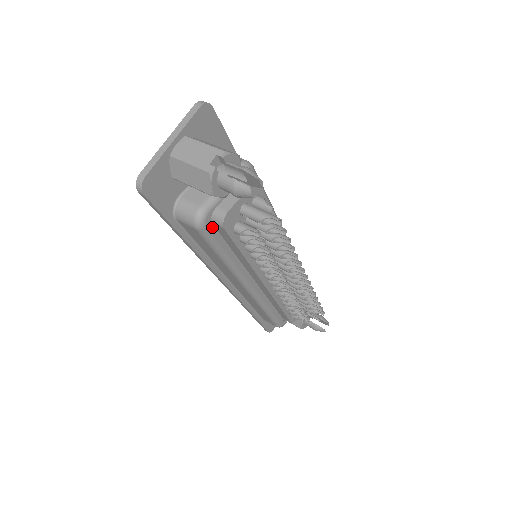
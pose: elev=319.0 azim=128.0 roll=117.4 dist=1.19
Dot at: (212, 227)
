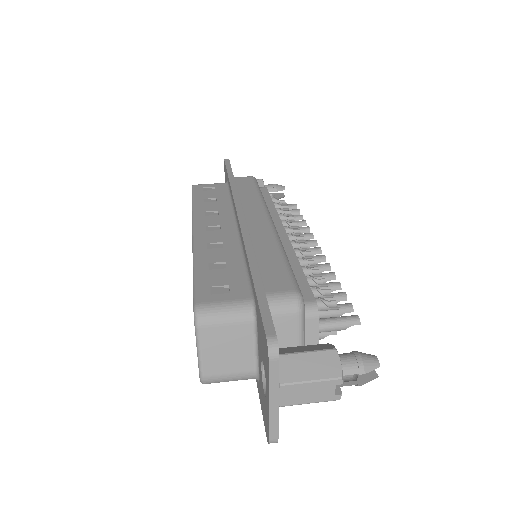
Dot at: occluded
